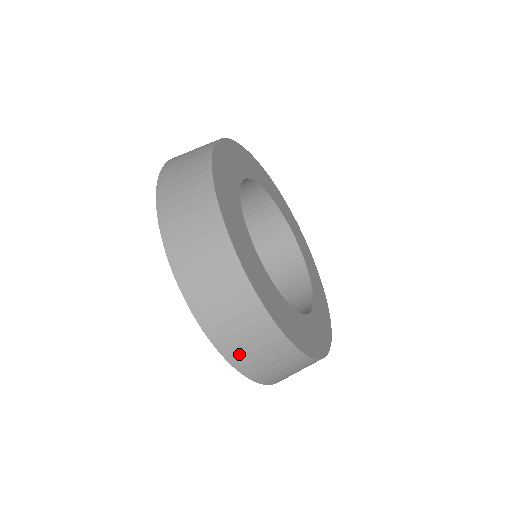
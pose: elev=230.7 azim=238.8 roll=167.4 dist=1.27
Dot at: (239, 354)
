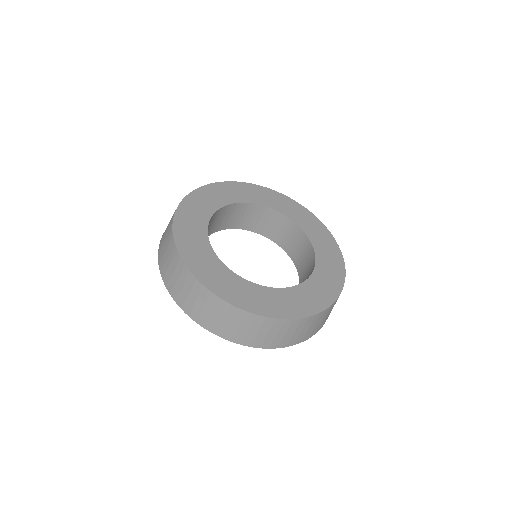
Dot at: (279, 342)
